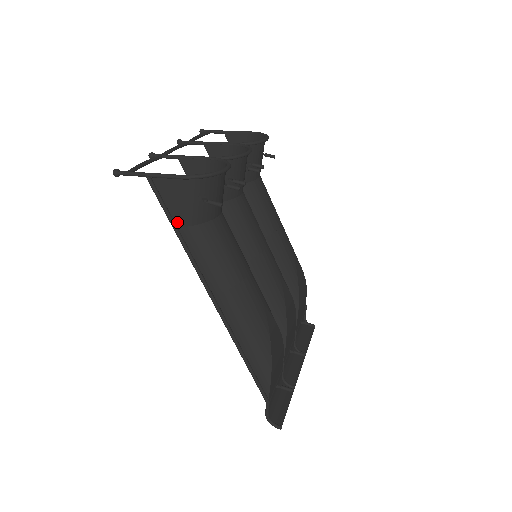
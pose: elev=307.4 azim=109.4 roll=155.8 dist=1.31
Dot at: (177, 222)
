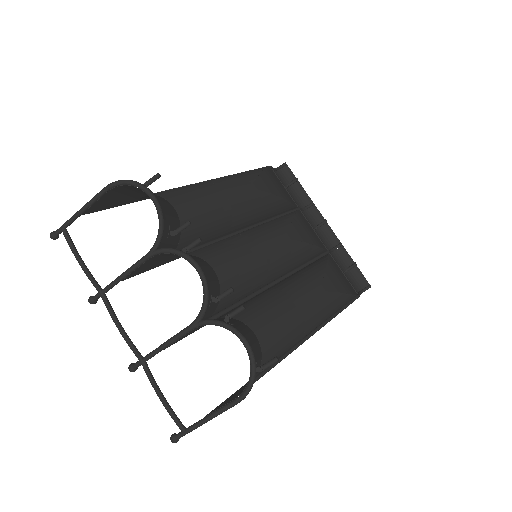
Dot at: (246, 384)
